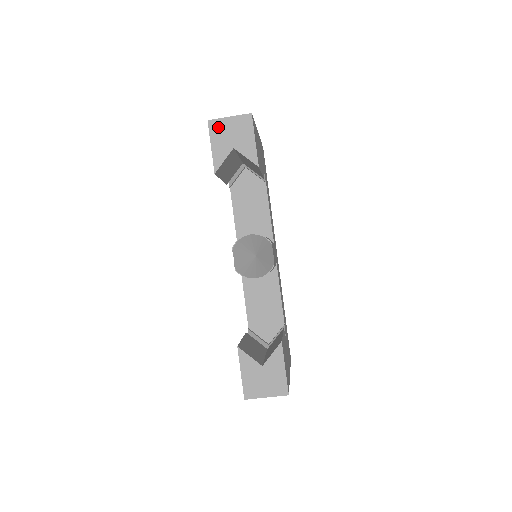
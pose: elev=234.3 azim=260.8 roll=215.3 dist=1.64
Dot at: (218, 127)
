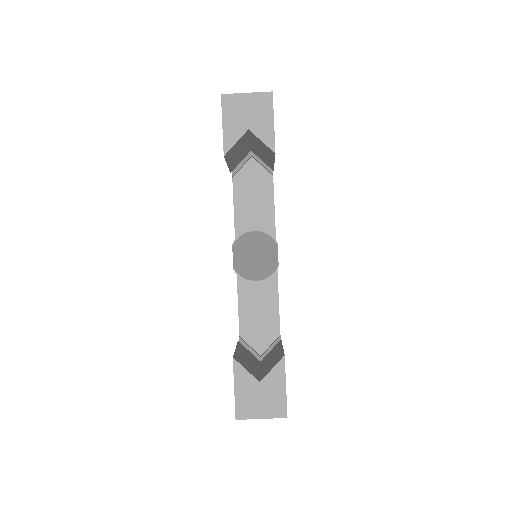
Dot at: (232, 103)
